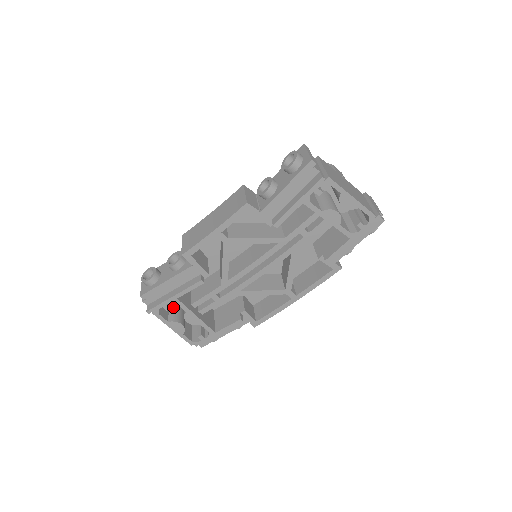
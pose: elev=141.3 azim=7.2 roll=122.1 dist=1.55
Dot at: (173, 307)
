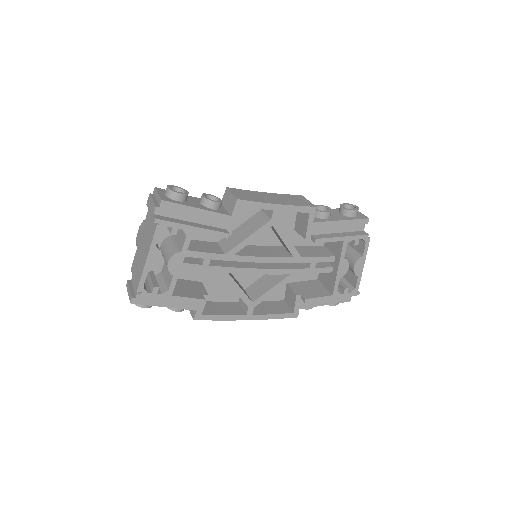
Dot at: occluded
